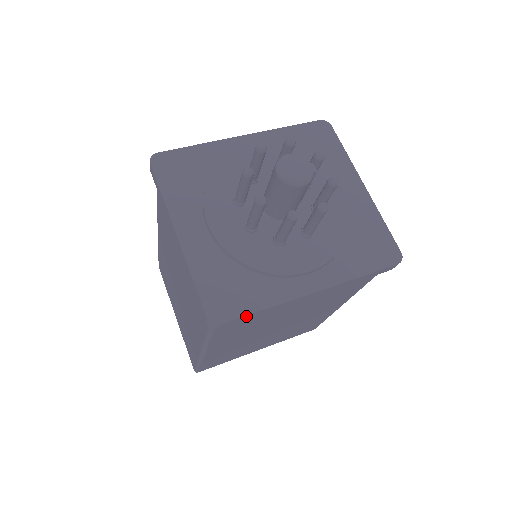
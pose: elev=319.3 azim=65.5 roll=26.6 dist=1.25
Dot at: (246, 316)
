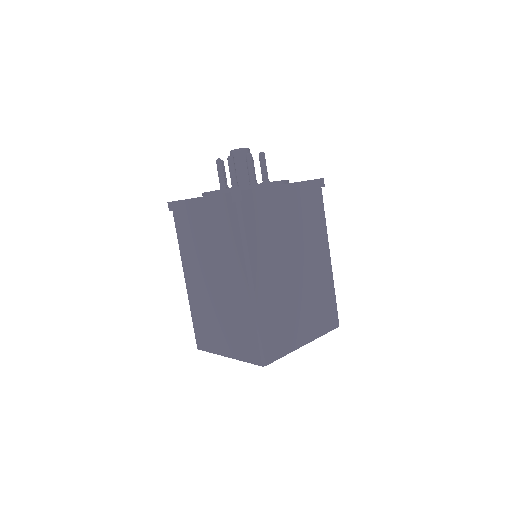
Dot at: (253, 190)
